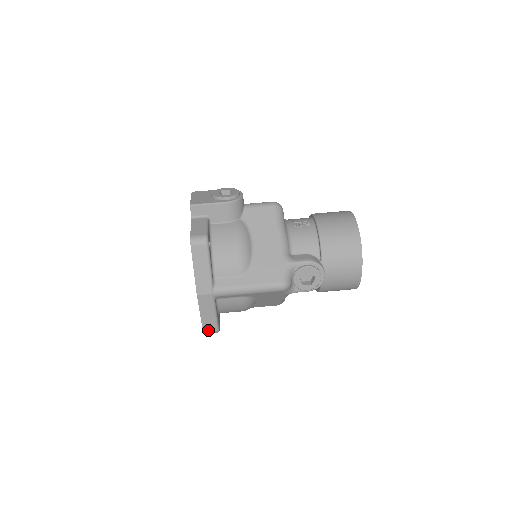
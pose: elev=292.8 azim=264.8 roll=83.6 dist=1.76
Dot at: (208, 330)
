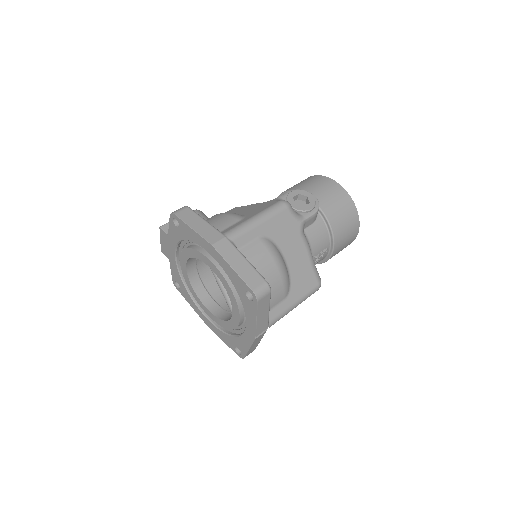
Dot at: (256, 286)
